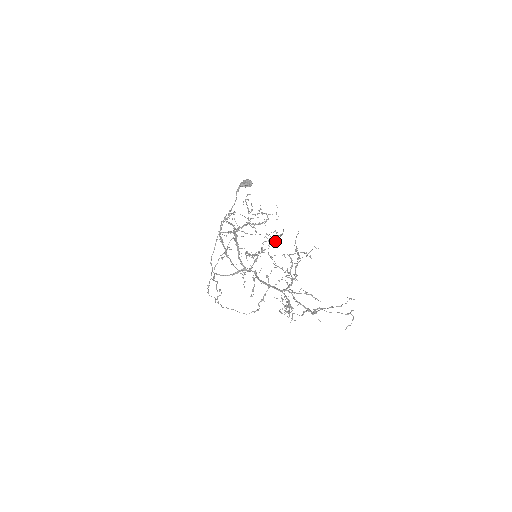
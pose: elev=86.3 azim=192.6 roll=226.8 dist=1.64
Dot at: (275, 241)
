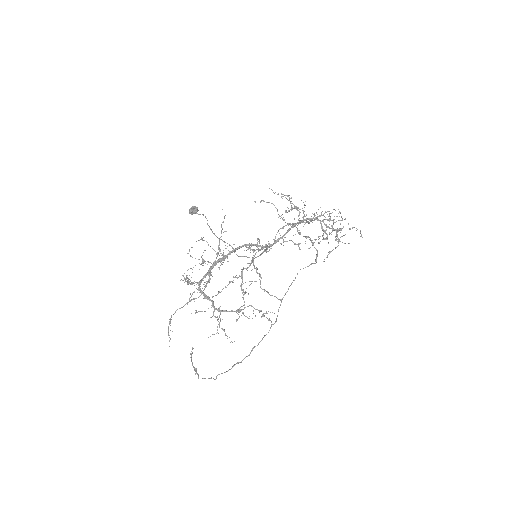
Dot at: occluded
